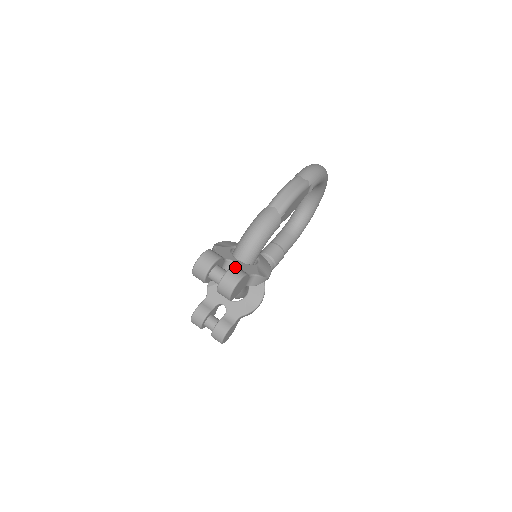
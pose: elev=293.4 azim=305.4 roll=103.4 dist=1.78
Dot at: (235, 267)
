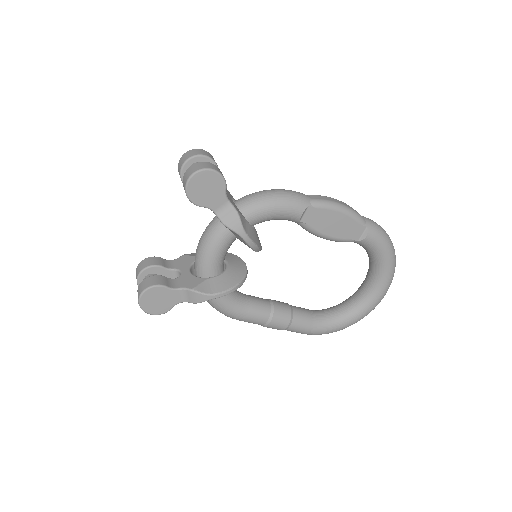
Dot at: occluded
